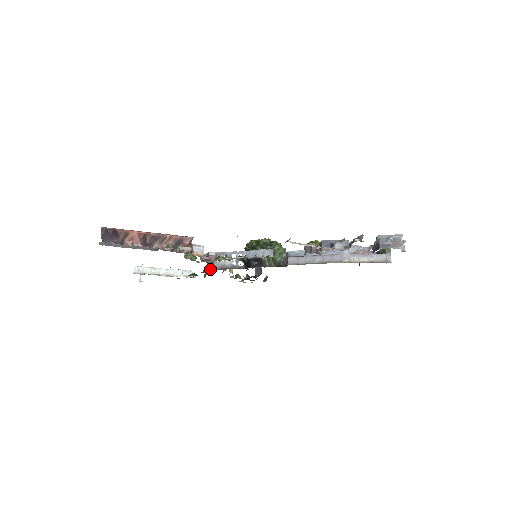
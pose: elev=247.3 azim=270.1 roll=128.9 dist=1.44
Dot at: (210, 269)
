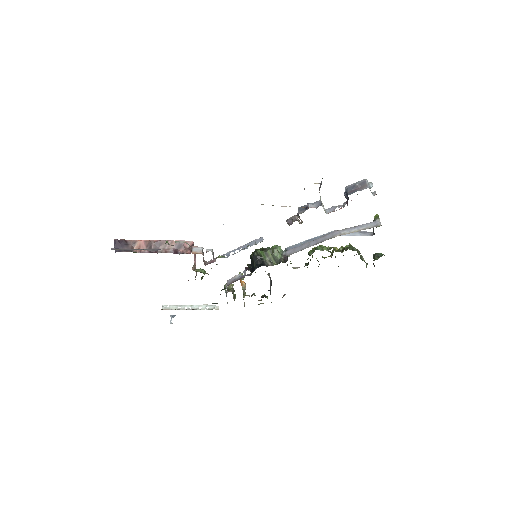
Dot at: occluded
